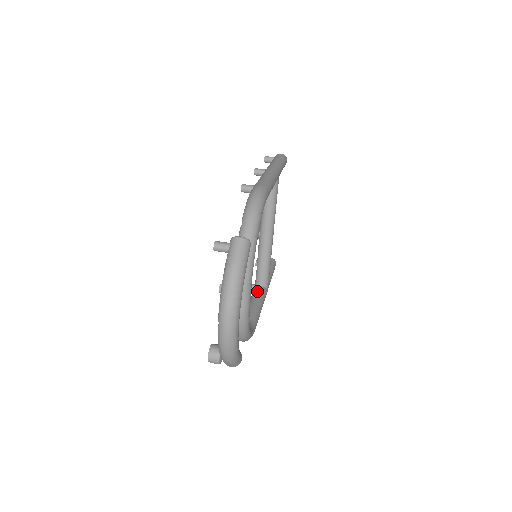
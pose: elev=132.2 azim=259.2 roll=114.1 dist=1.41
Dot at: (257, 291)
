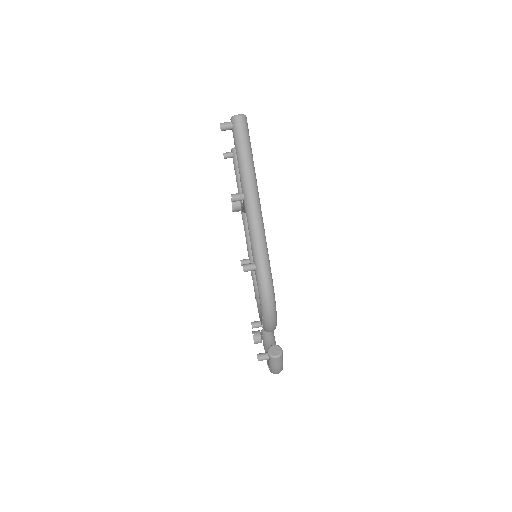
Dot at: occluded
